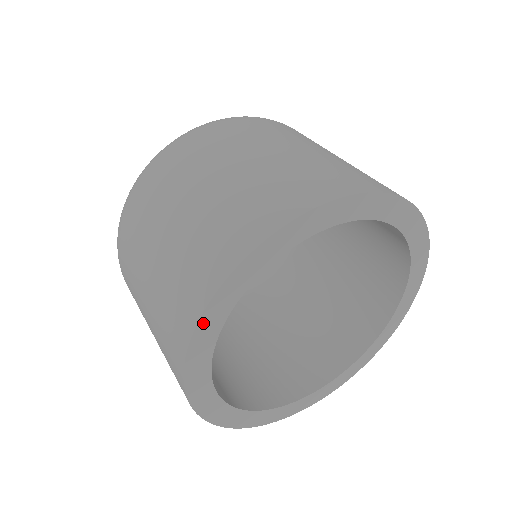
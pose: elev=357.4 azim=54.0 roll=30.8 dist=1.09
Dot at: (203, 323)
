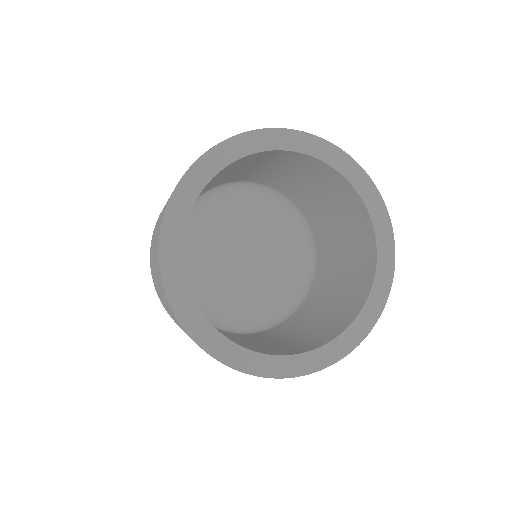
Dot at: (169, 214)
